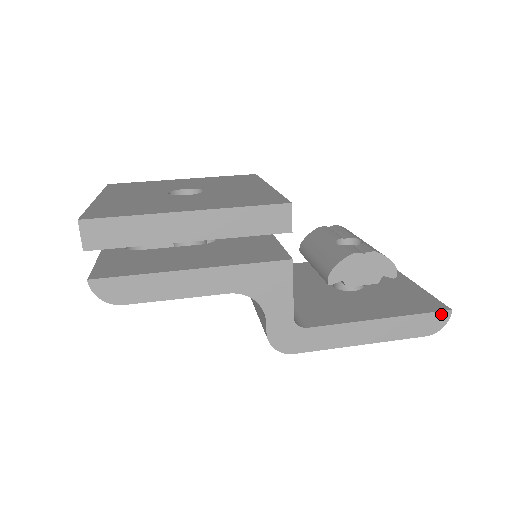
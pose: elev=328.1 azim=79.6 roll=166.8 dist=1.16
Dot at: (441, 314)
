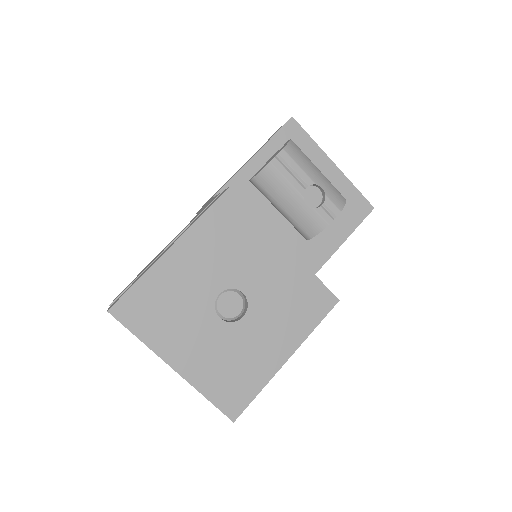
Dot at: (368, 214)
